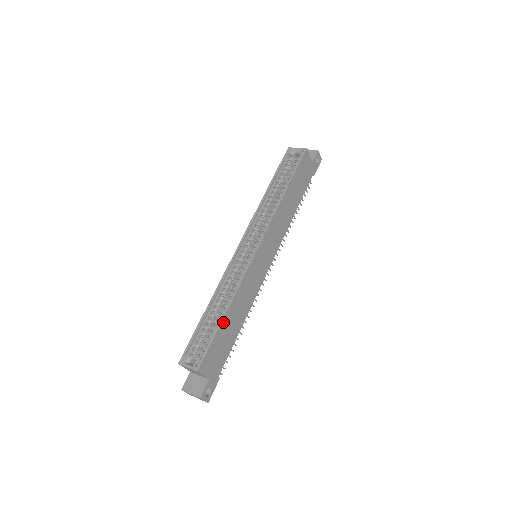
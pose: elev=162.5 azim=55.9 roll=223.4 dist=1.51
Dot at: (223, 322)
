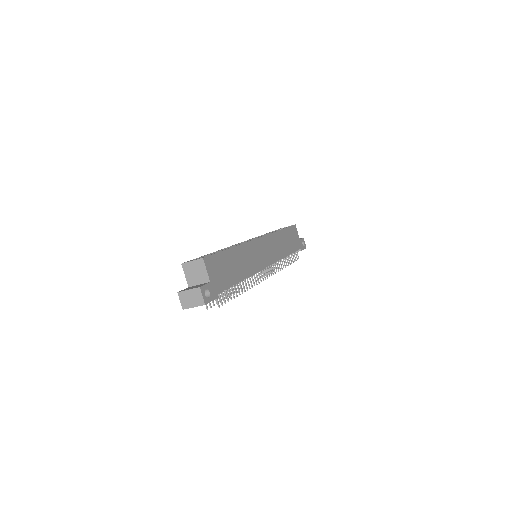
Dot at: (229, 251)
